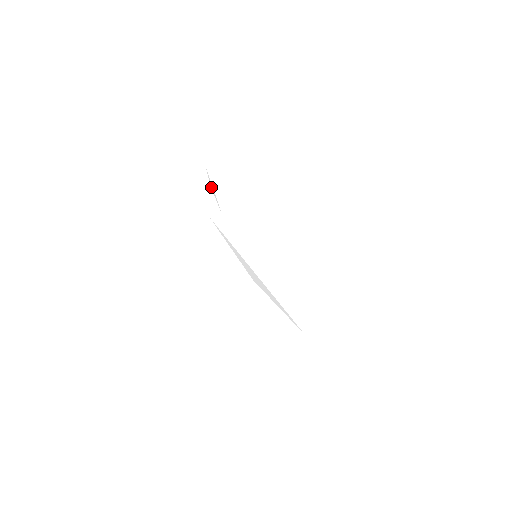
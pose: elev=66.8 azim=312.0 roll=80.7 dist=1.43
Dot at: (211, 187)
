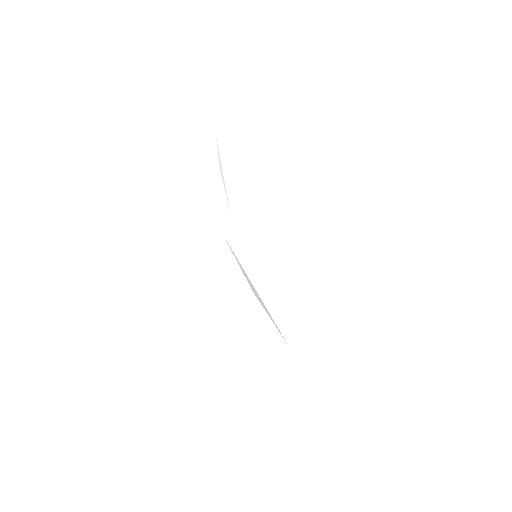
Dot at: (220, 169)
